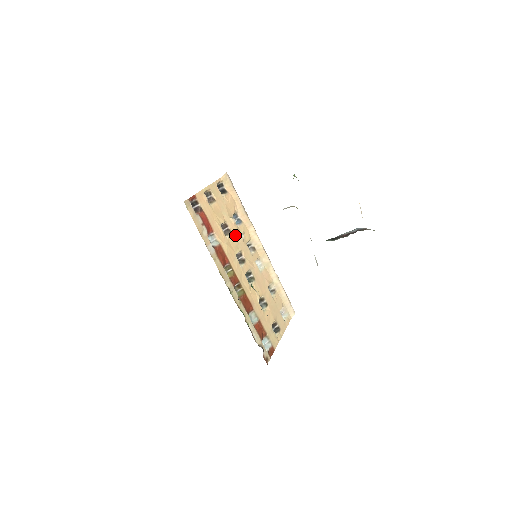
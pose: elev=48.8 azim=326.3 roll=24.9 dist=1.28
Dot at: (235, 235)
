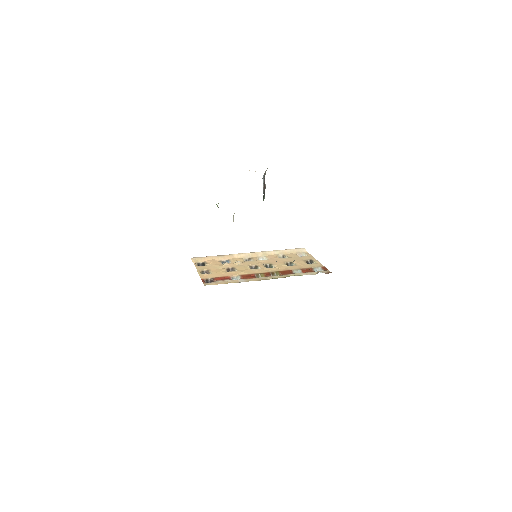
Dot at: (236, 266)
